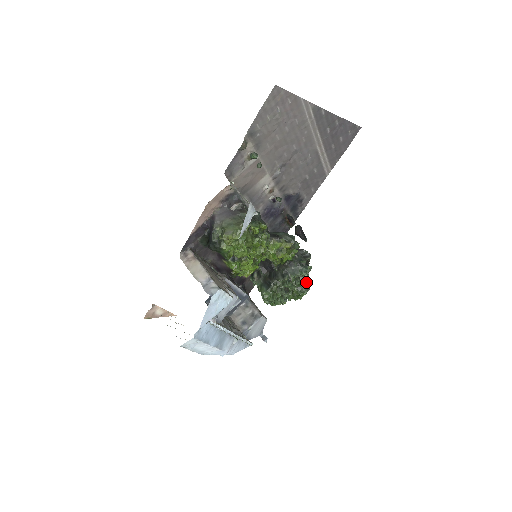
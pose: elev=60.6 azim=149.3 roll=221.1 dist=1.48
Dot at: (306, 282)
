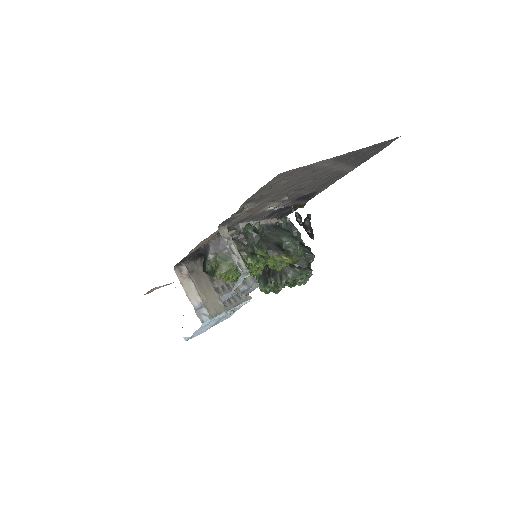
Dot at: occluded
